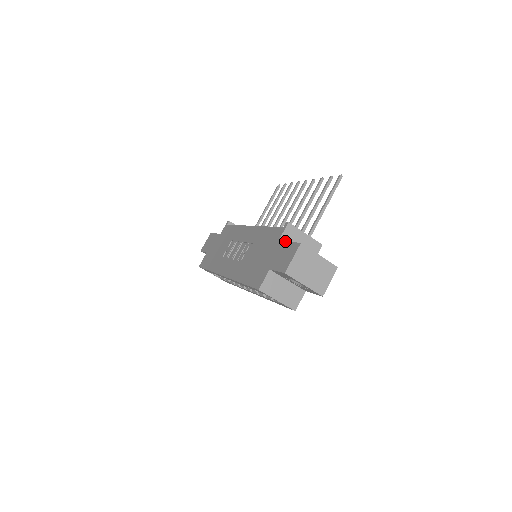
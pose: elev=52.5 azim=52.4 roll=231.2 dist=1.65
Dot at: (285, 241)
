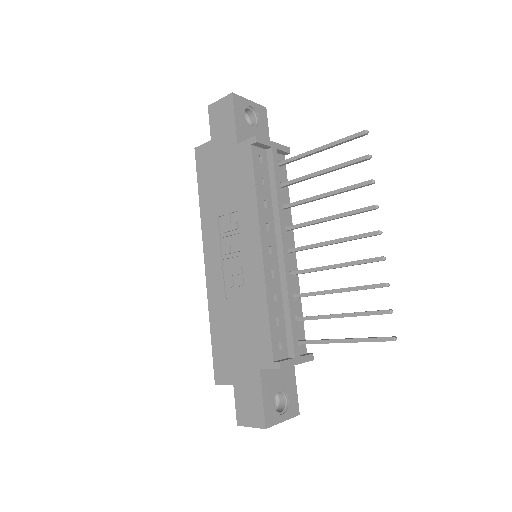
Dot at: (261, 389)
